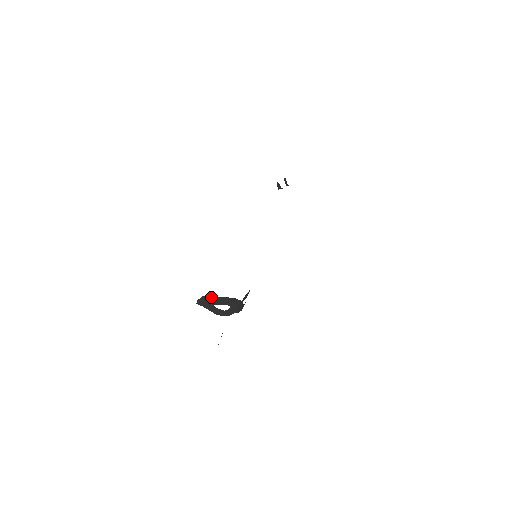
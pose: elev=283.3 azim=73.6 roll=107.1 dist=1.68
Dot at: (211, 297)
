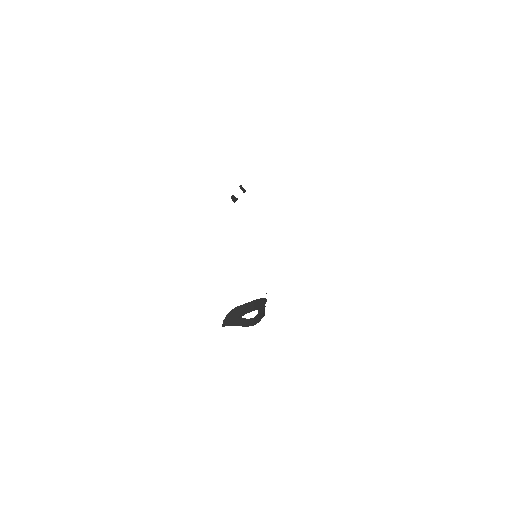
Dot at: (238, 309)
